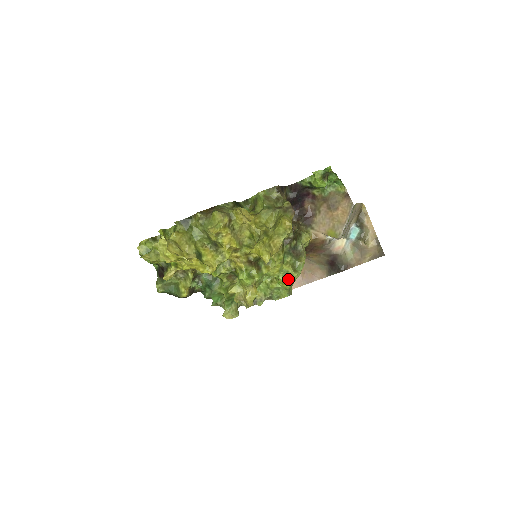
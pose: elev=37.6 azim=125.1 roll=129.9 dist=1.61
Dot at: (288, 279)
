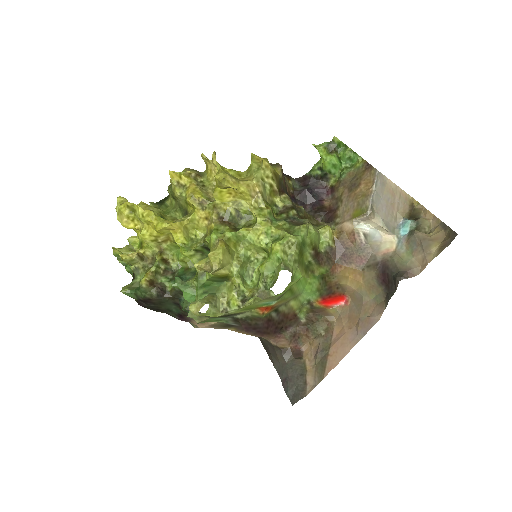
Dot at: (278, 241)
